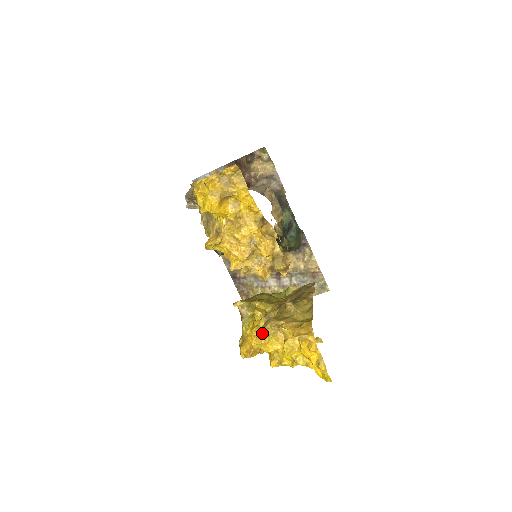
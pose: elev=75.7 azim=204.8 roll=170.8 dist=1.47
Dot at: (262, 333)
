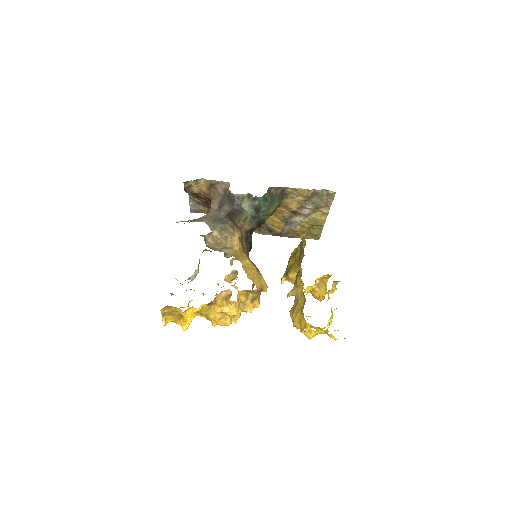
Dot at: occluded
